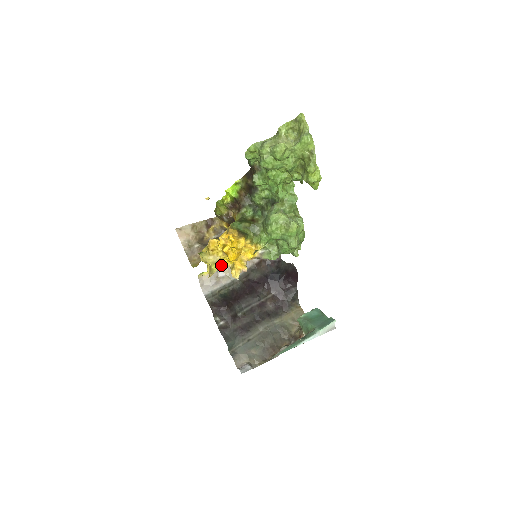
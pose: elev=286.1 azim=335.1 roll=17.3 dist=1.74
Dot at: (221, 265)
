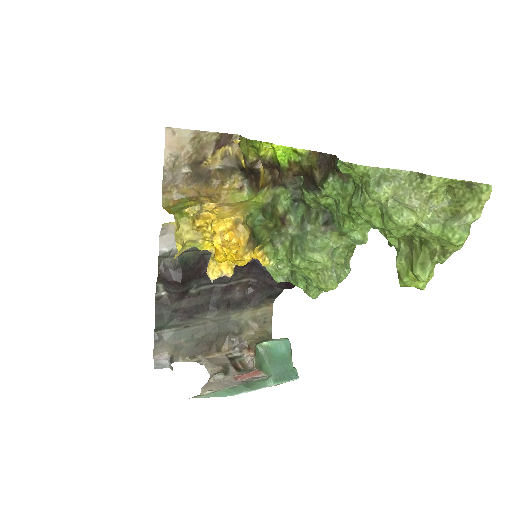
Dot at: (200, 246)
